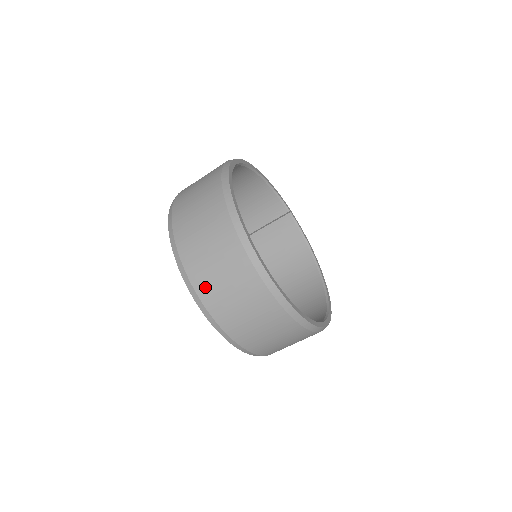
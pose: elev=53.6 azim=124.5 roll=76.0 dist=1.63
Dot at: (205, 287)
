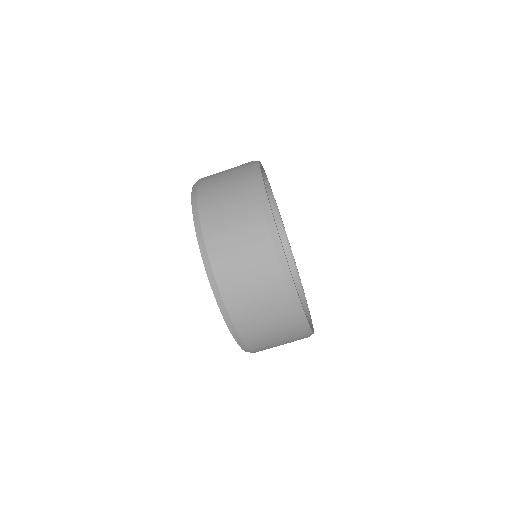
Dot at: (251, 336)
